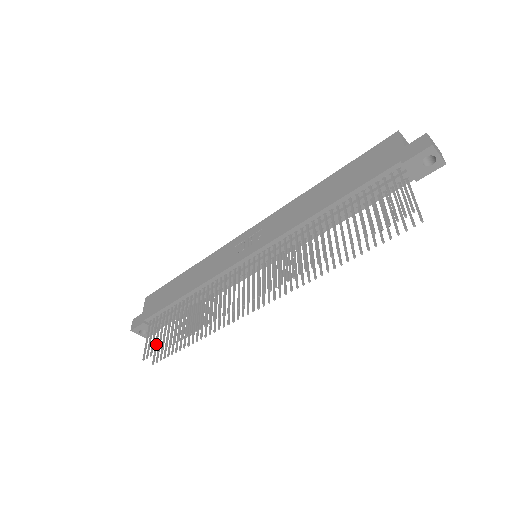
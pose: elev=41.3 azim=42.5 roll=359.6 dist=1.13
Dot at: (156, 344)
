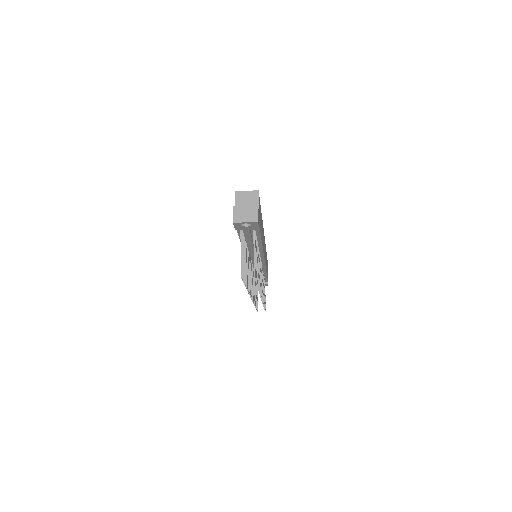
Dot at: occluded
